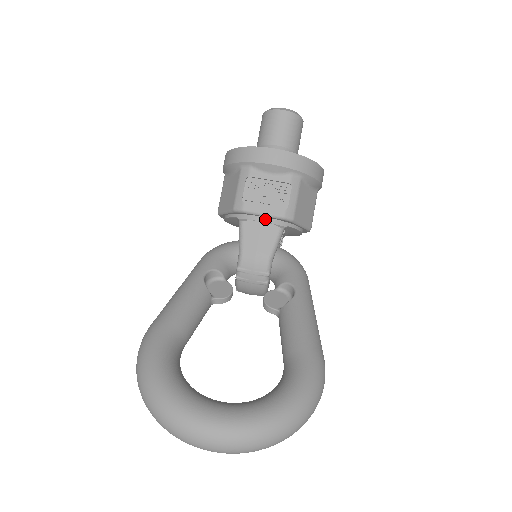
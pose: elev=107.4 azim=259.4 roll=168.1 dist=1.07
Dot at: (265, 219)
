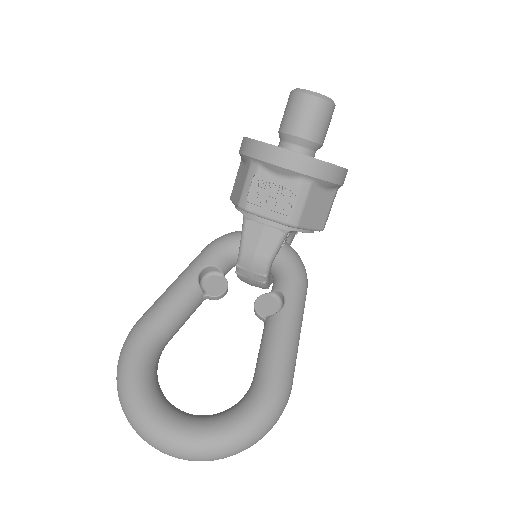
Dot at: (268, 222)
